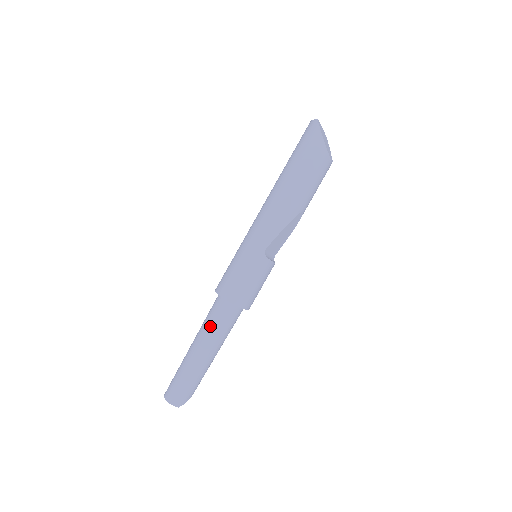
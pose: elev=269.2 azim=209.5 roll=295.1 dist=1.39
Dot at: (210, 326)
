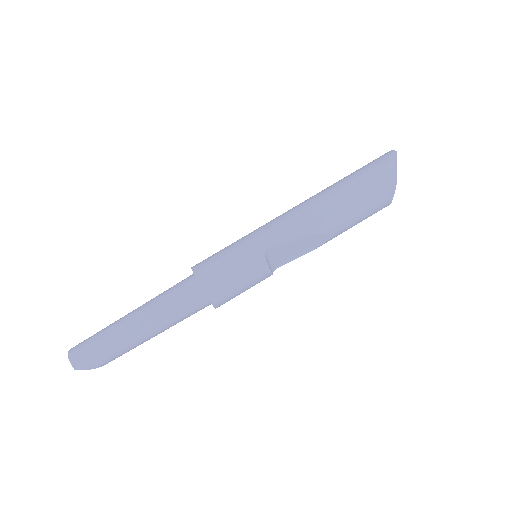
Dot at: (163, 299)
